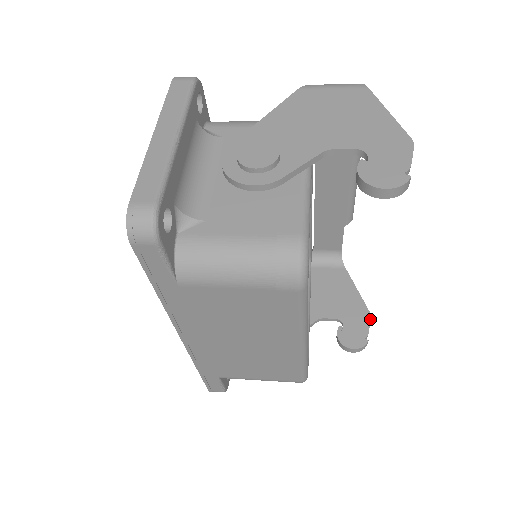
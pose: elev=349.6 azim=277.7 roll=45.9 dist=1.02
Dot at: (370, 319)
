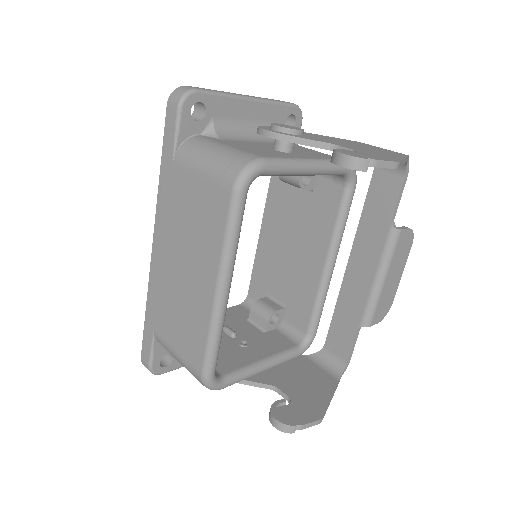
Dot at: (318, 419)
